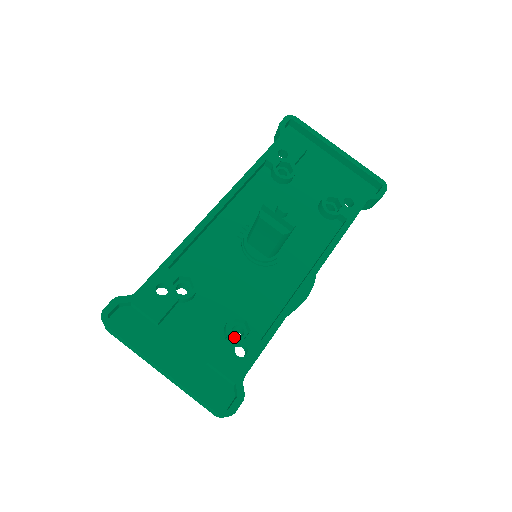
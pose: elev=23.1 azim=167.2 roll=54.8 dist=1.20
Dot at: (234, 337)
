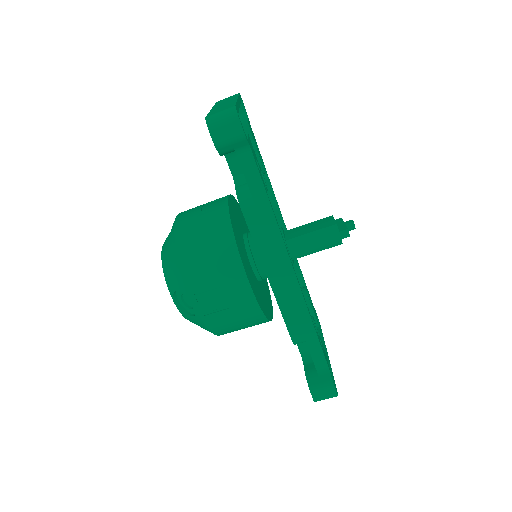
Dot at: occluded
